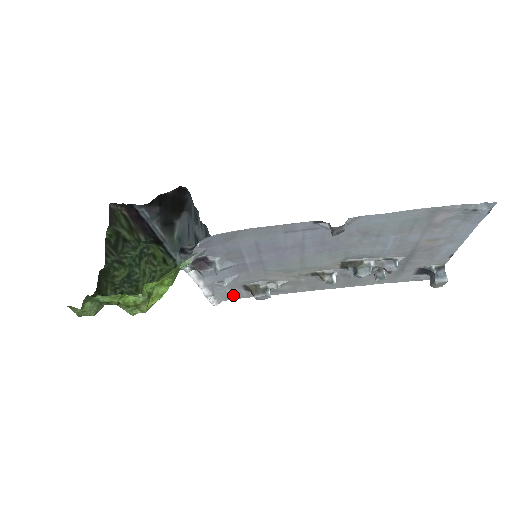
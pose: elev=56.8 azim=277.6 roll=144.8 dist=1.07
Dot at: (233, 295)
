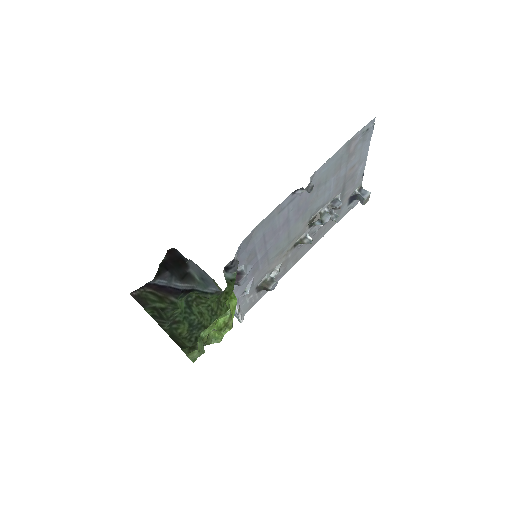
Dot at: (250, 304)
